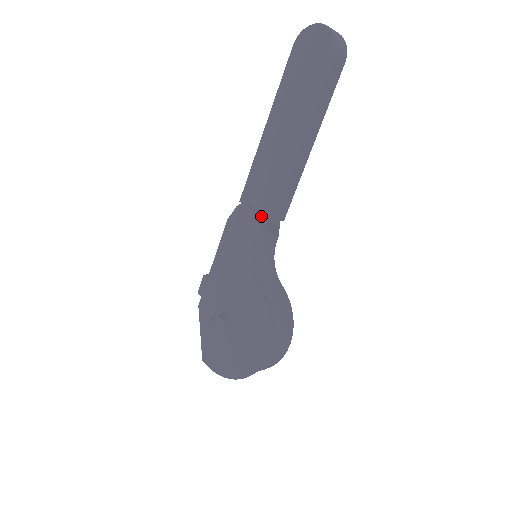
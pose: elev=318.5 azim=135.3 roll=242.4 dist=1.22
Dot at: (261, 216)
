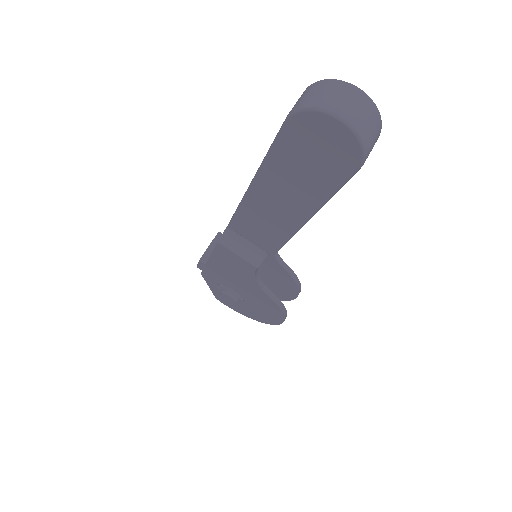
Dot at: (259, 248)
